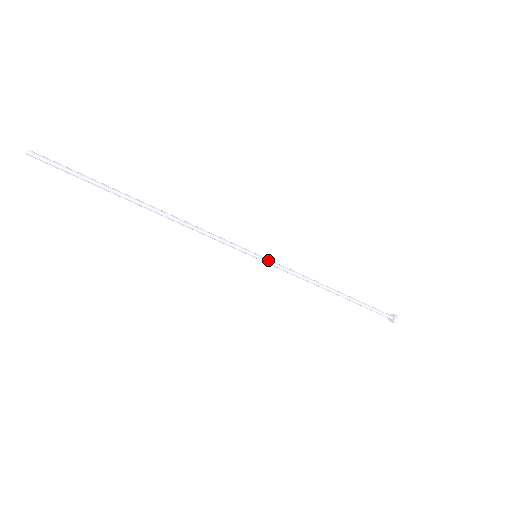
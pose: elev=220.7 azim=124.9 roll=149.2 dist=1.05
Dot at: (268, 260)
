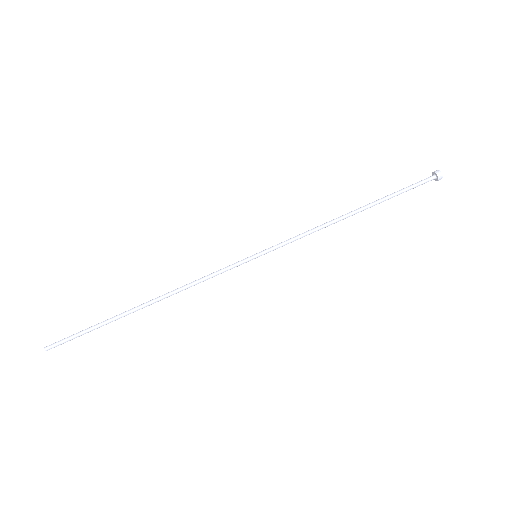
Dot at: (268, 249)
